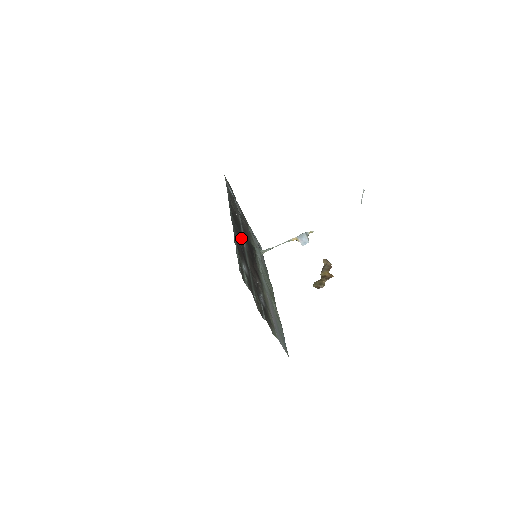
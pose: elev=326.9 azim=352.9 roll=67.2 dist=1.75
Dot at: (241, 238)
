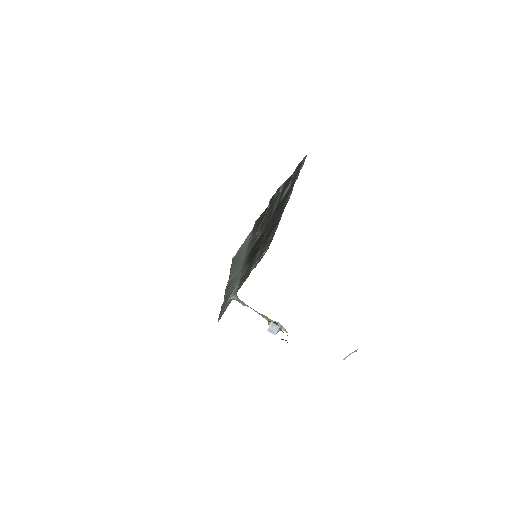
Dot at: (270, 227)
